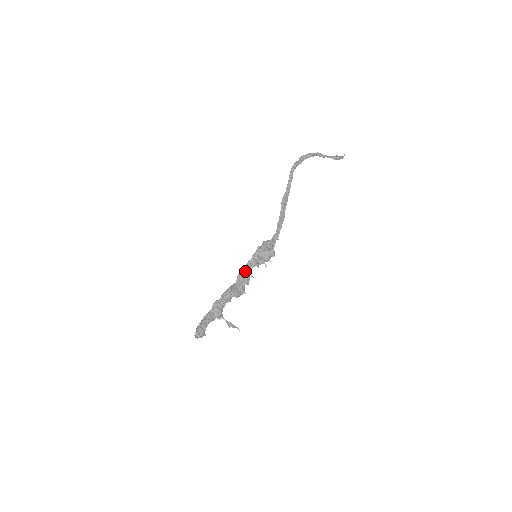
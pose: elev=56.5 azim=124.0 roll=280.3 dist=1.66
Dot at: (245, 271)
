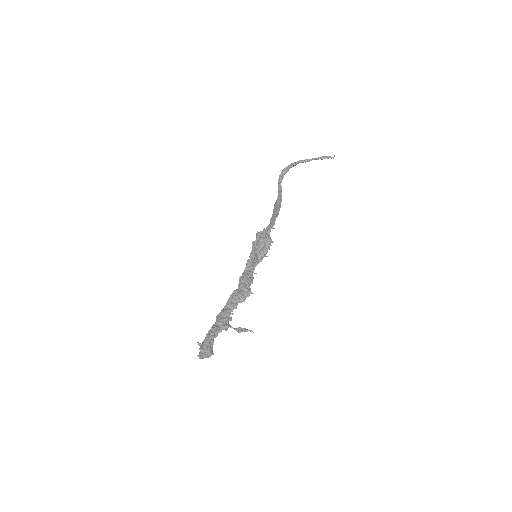
Dot at: (246, 272)
